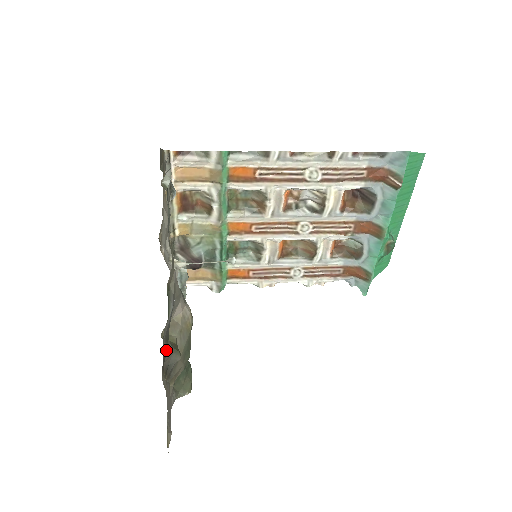
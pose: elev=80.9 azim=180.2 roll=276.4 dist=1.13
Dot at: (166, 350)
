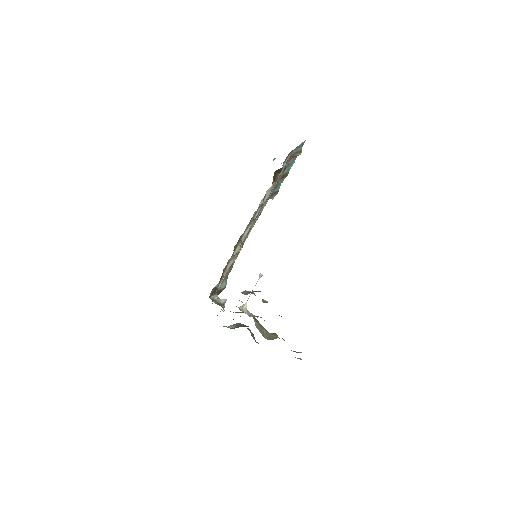
Dot at: occluded
